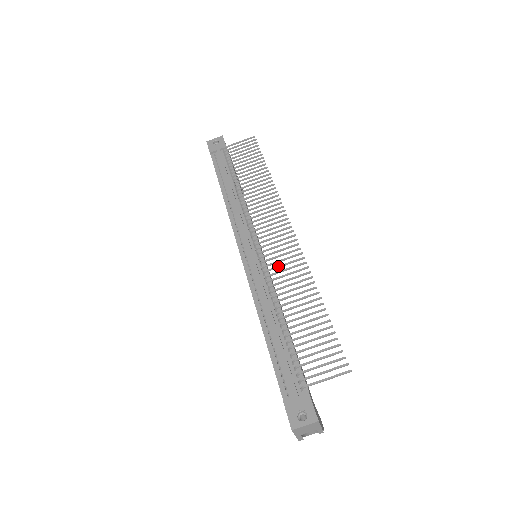
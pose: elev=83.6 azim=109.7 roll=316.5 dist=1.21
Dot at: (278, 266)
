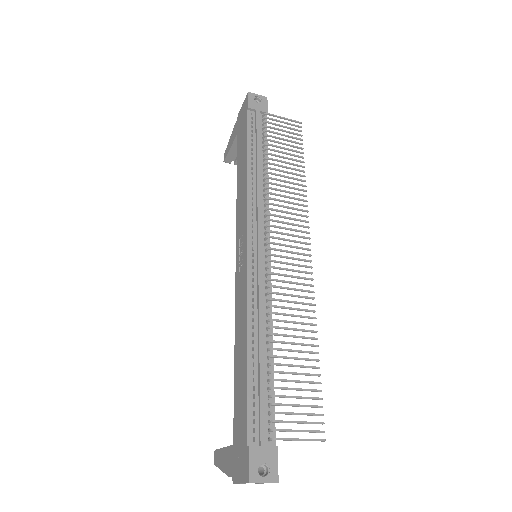
Dot at: (286, 287)
